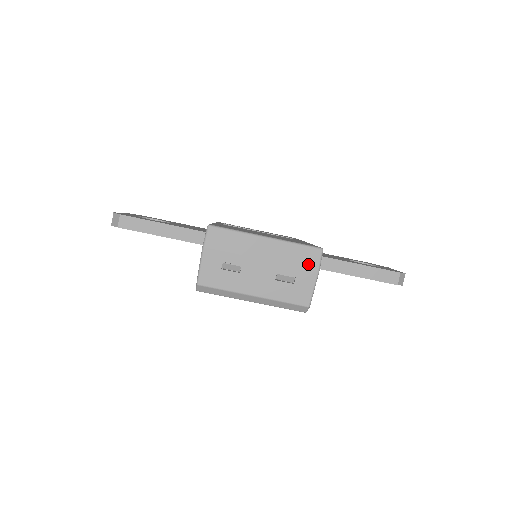
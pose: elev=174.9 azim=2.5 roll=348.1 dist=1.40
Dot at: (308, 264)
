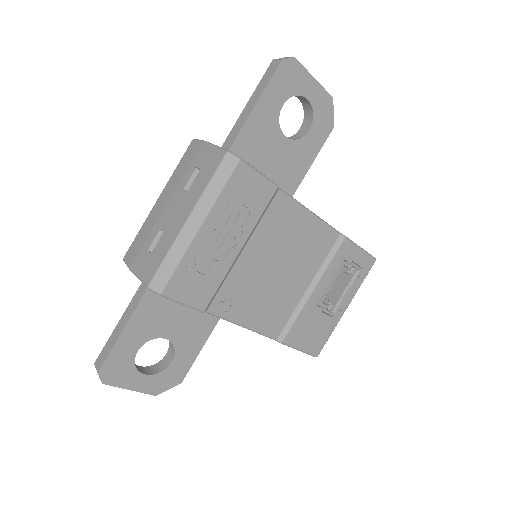
Dot at: (194, 154)
